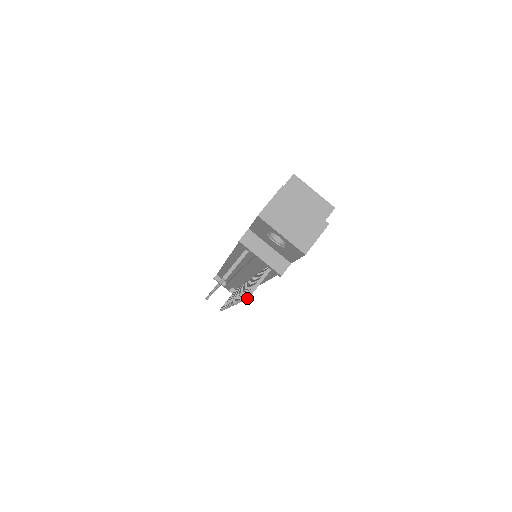
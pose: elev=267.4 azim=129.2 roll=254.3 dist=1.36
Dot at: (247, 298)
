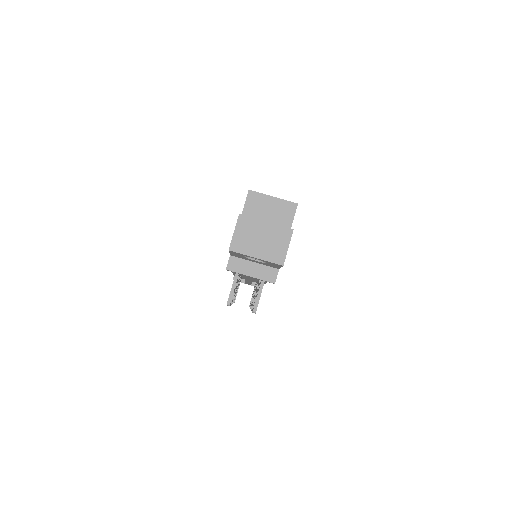
Dot at: occluded
